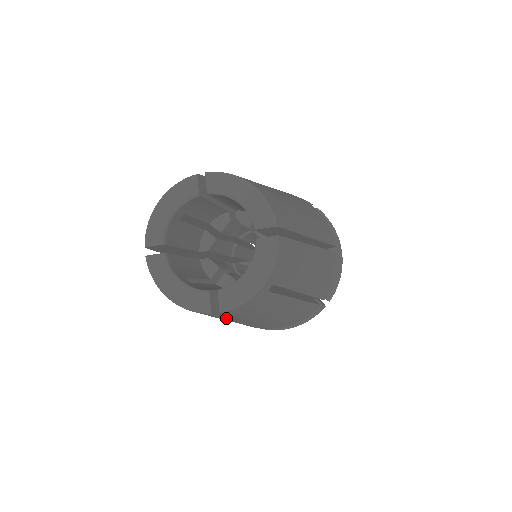
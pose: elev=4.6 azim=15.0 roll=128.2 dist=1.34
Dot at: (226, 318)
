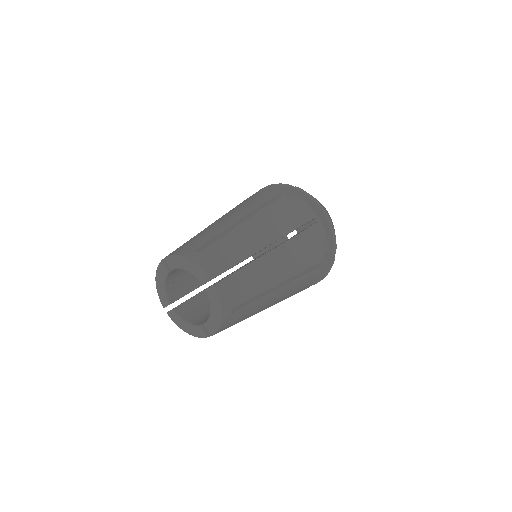
Dot at: occluded
